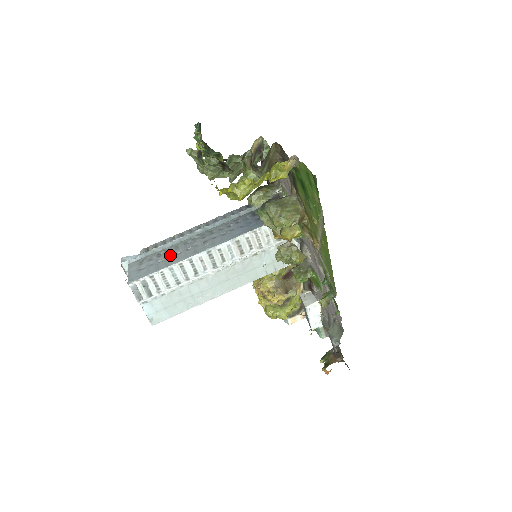
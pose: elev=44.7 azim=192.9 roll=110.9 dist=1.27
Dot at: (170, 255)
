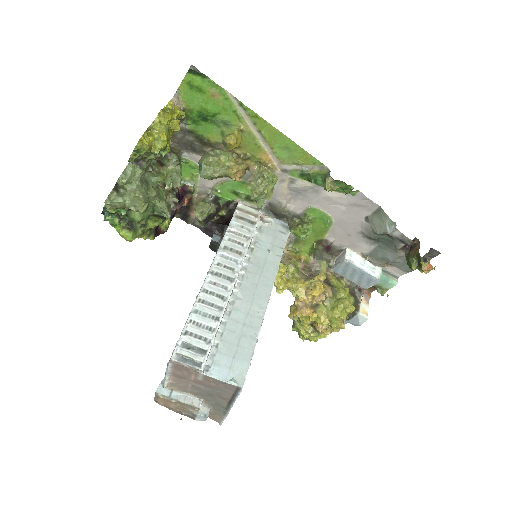
Dot at: occluded
